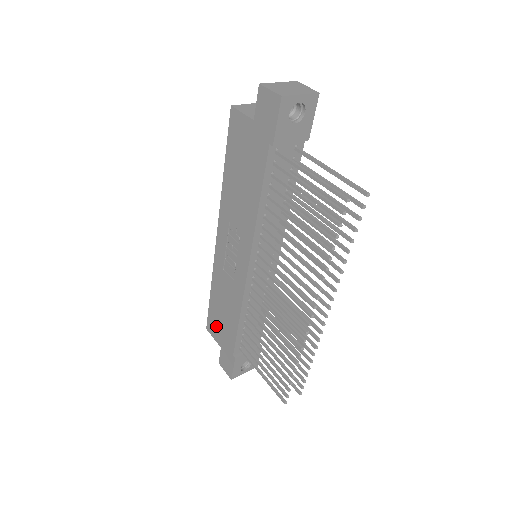
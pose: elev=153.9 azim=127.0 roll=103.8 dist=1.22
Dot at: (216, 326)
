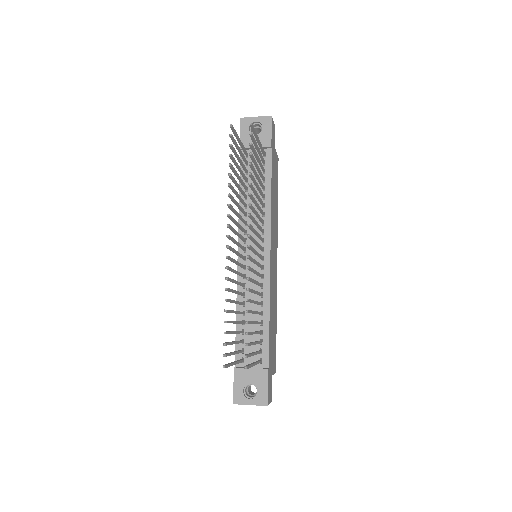
Dot at: occluded
